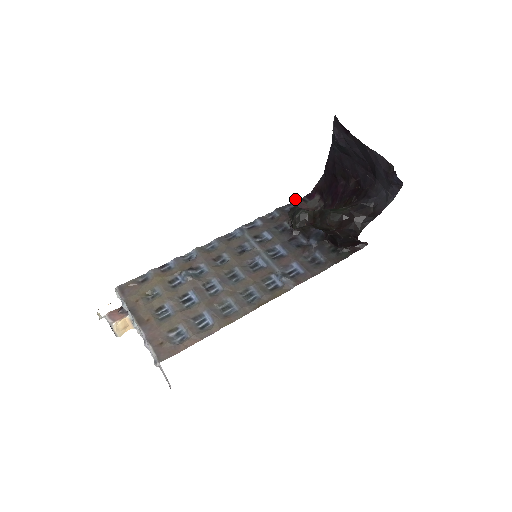
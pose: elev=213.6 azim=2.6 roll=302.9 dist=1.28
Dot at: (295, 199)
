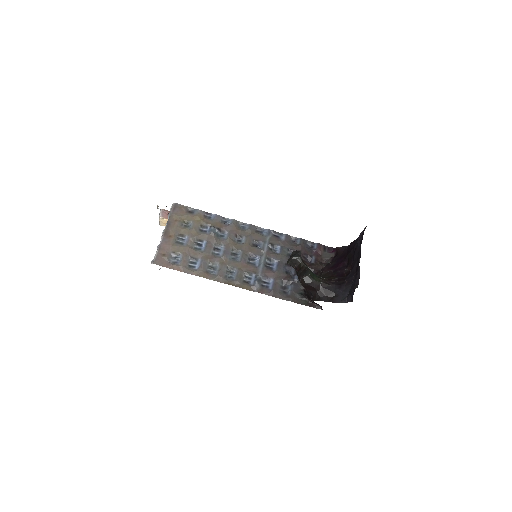
Dot at: occluded
